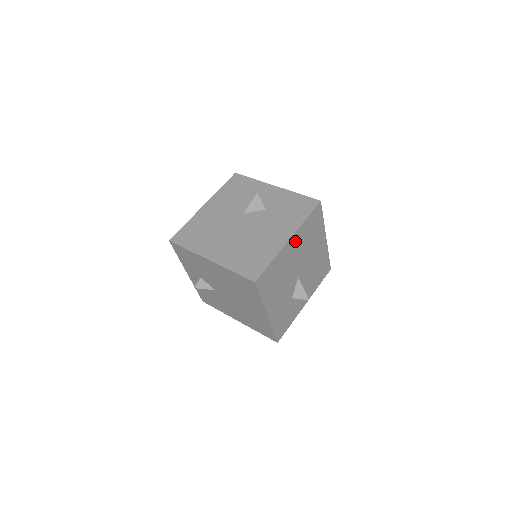
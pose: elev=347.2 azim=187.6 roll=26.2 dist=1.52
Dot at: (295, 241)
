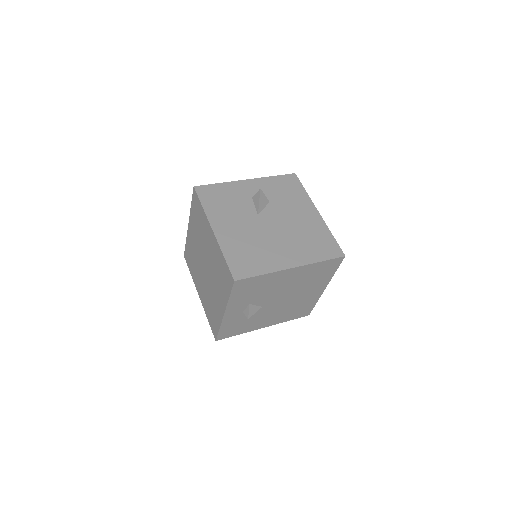
Dot at: occluded
